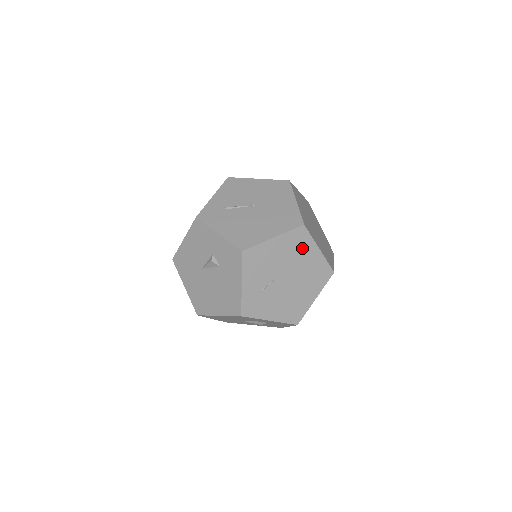
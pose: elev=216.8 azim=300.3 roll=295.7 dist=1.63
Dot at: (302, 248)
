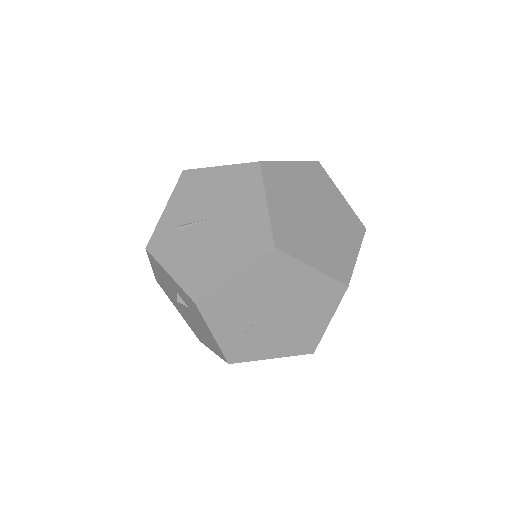
Dot at: (284, 274)
